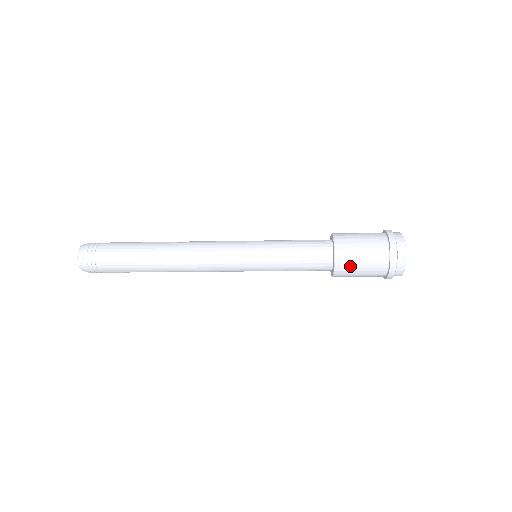
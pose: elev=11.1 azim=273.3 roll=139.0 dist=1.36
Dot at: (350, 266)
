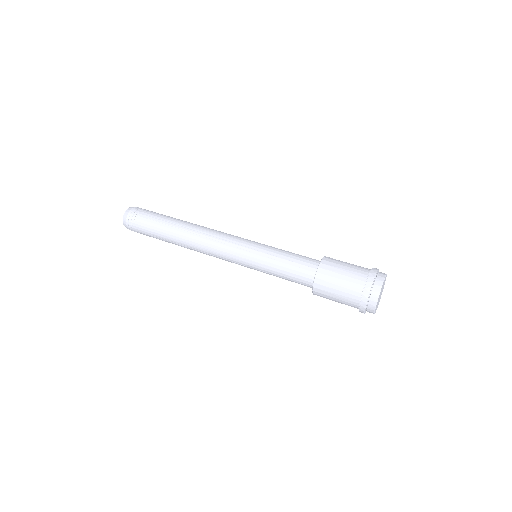
Dot at: (326, 298)
